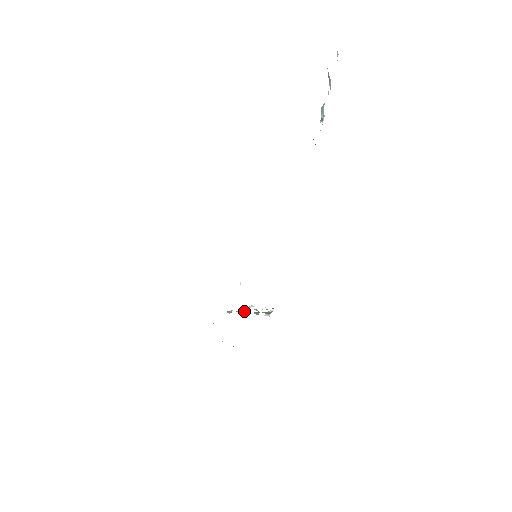
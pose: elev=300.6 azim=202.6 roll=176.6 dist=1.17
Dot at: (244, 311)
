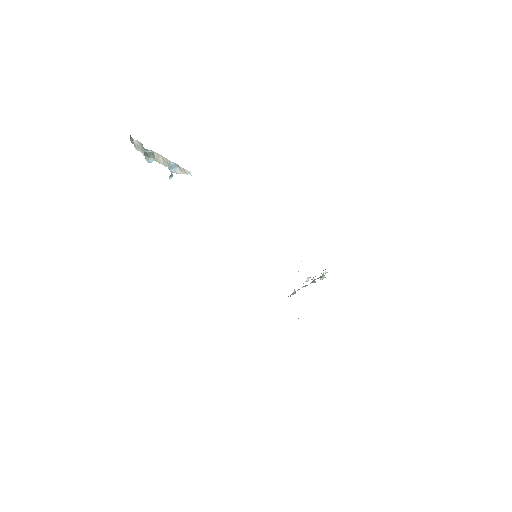
Dot at: (303, 286)
